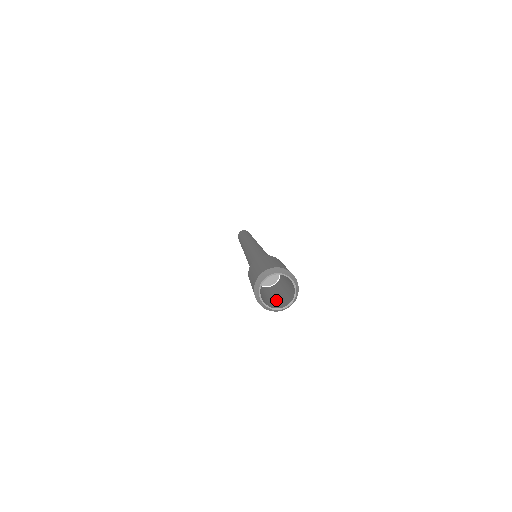
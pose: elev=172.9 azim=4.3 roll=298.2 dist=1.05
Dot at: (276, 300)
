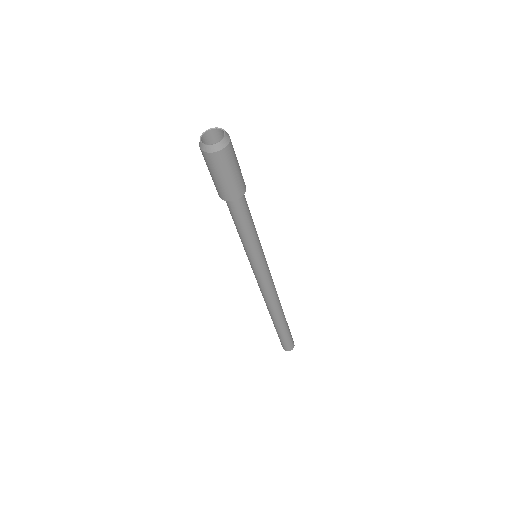
Dot at: (220, 163)
